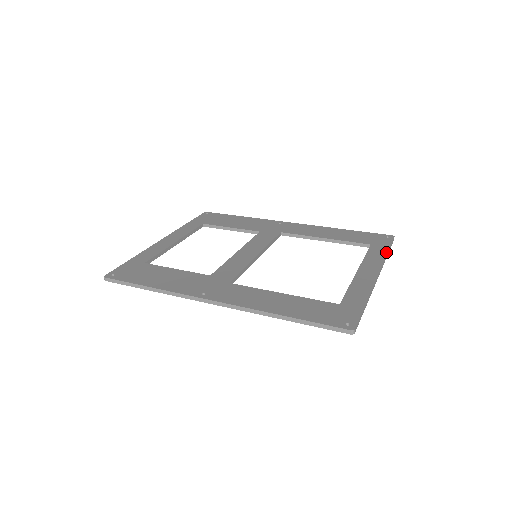
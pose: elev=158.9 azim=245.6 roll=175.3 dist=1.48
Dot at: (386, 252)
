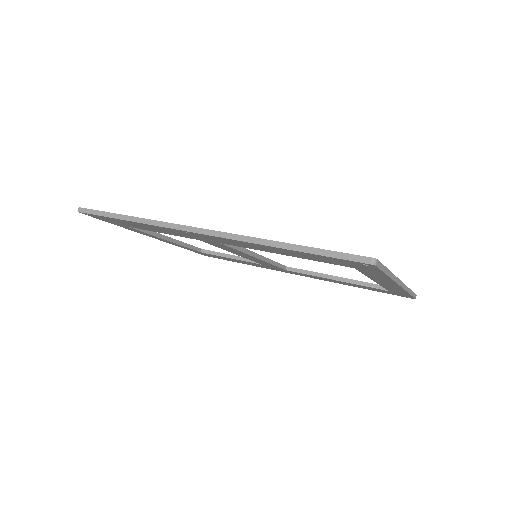
Dot at: occluded
